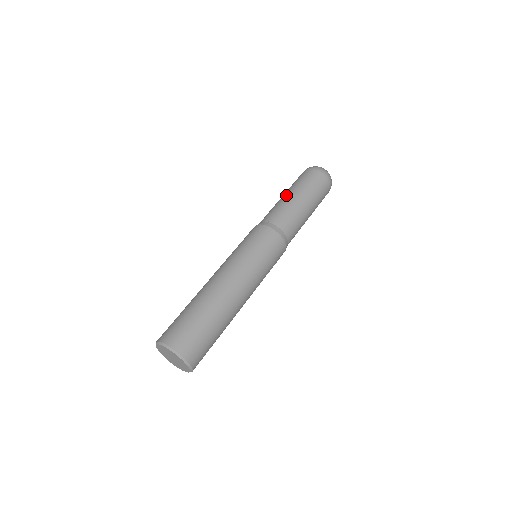
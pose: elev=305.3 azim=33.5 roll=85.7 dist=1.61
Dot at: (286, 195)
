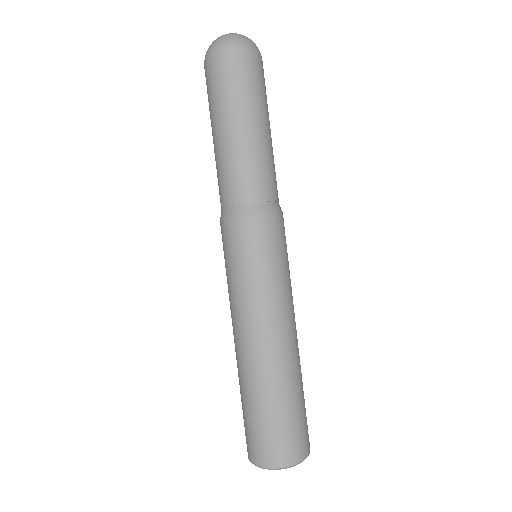
Dot at: (250, 131)
